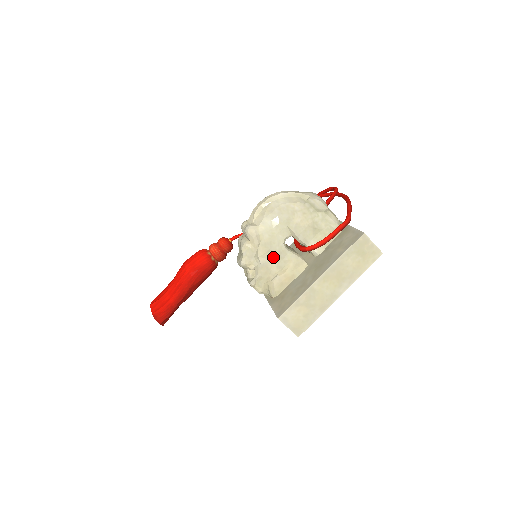
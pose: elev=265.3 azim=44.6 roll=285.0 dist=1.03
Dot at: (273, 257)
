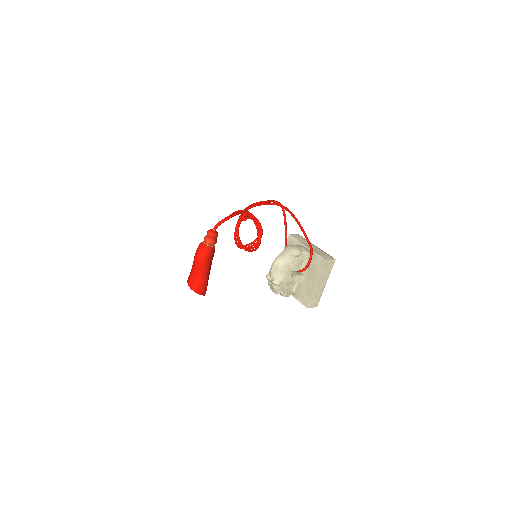
Dot at: (289, 284)
